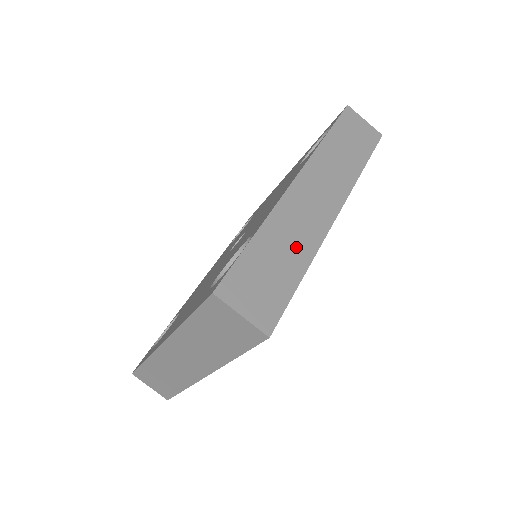
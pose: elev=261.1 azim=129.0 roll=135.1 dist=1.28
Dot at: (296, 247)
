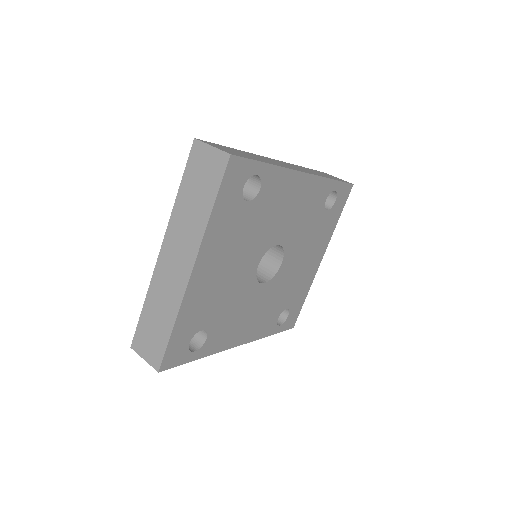
Dot at: (265, 160)
